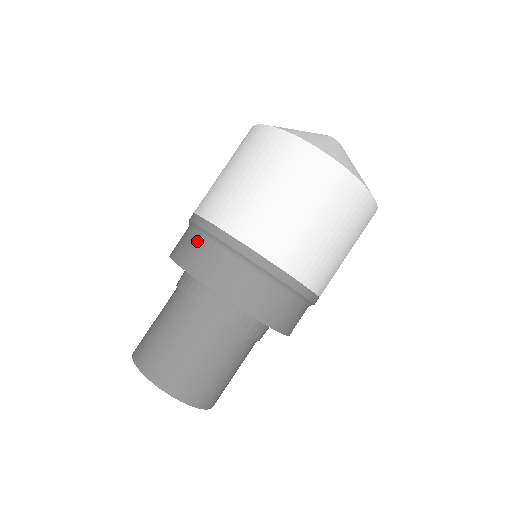
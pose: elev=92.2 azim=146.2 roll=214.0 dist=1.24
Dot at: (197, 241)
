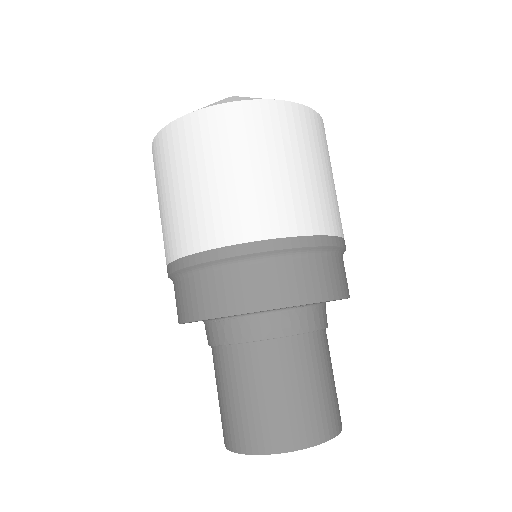
Dot at: occluded
